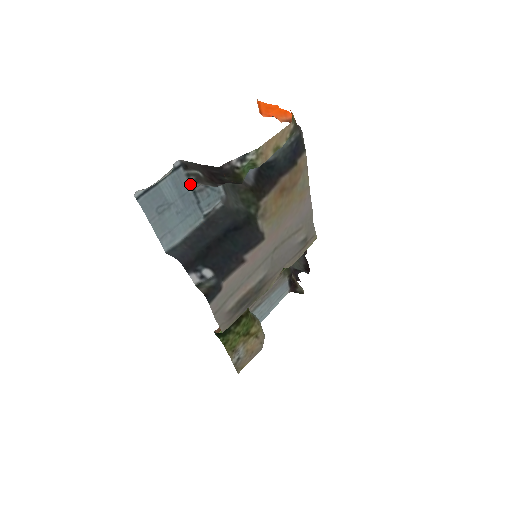
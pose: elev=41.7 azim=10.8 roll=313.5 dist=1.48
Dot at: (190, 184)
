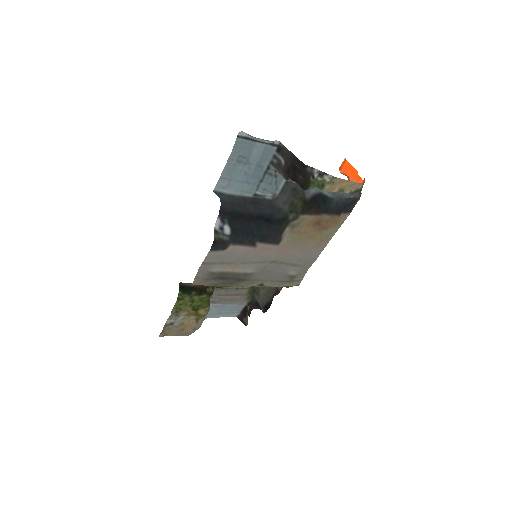
Dot at: (269, 164)
